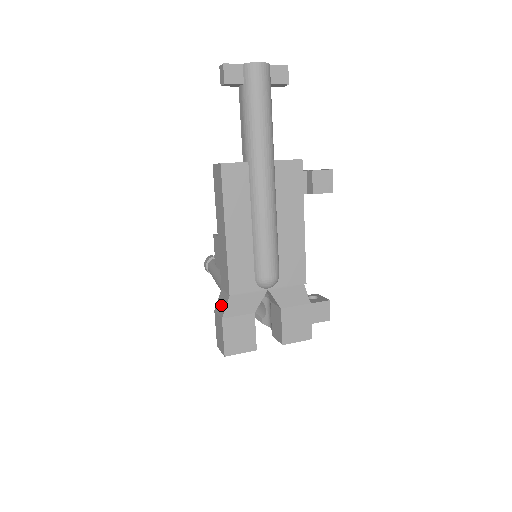
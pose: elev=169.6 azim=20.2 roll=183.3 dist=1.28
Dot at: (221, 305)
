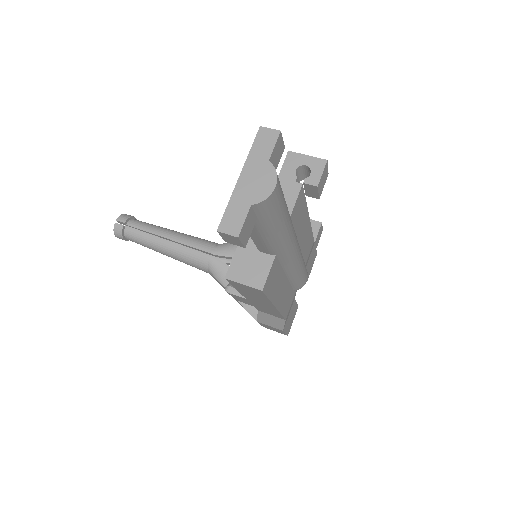
Dot at: (271, 322)
